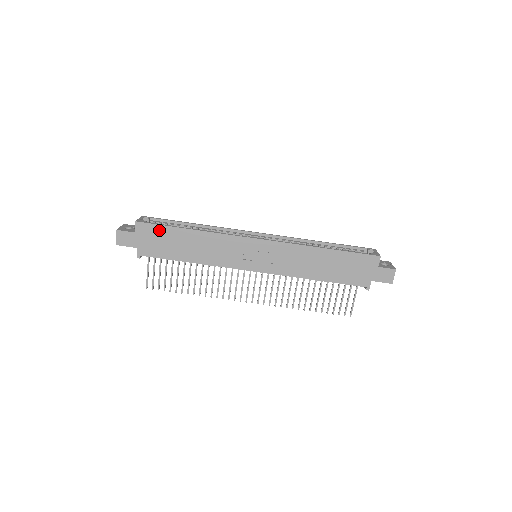
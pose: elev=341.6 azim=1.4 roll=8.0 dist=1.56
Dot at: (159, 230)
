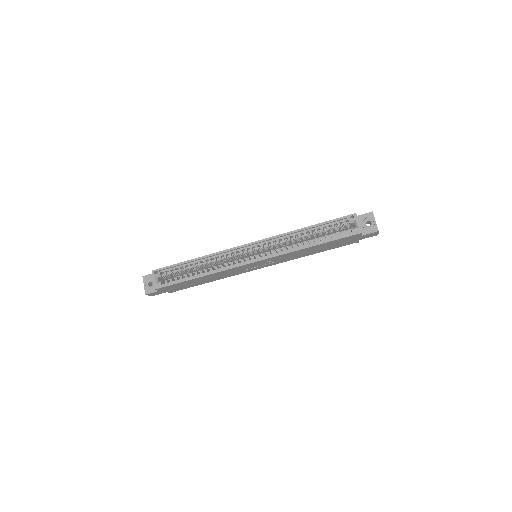
Dot at: (175, 285)
